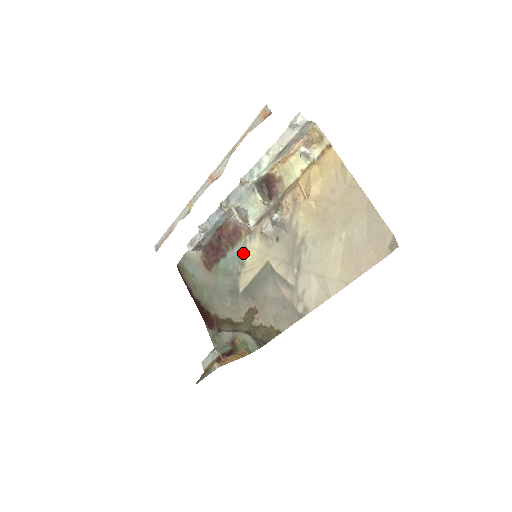
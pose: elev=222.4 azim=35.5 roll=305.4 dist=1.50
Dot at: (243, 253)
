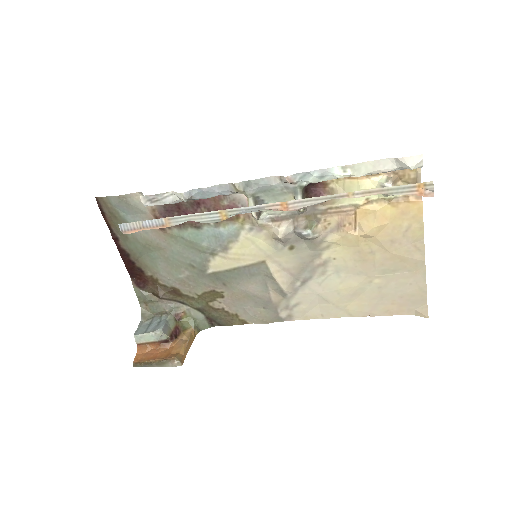
Dot at: (231, 238)
